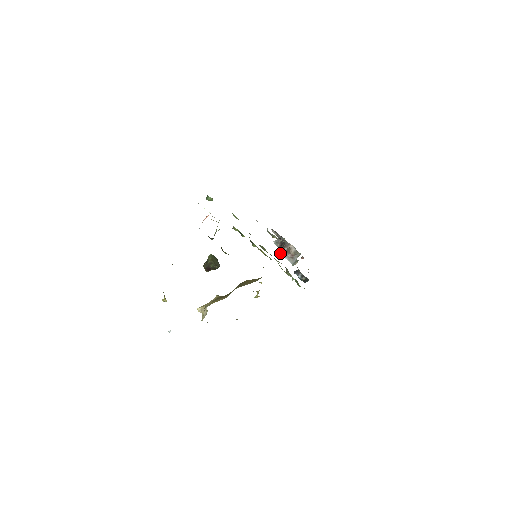
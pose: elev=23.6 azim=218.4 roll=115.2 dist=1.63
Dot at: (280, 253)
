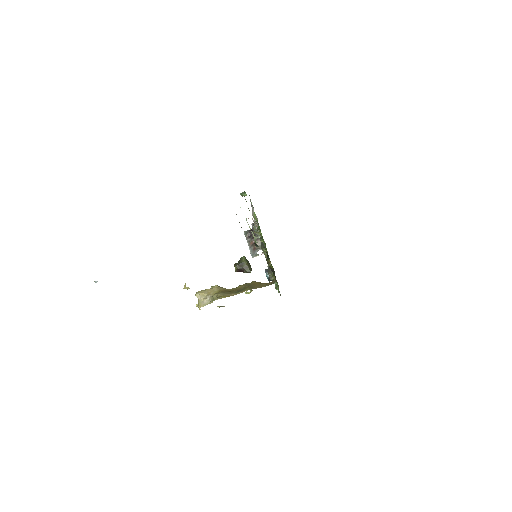
Dot at: (248, 244)
